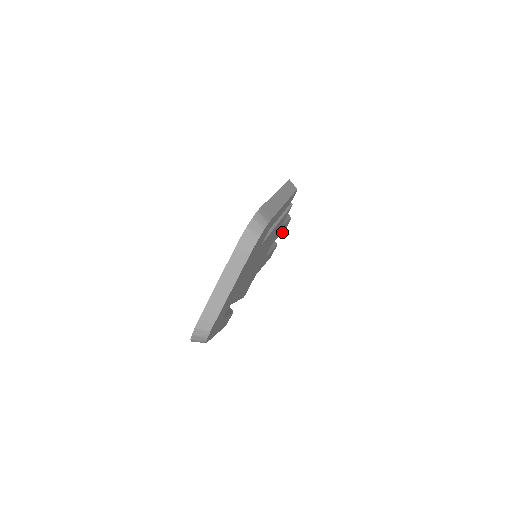
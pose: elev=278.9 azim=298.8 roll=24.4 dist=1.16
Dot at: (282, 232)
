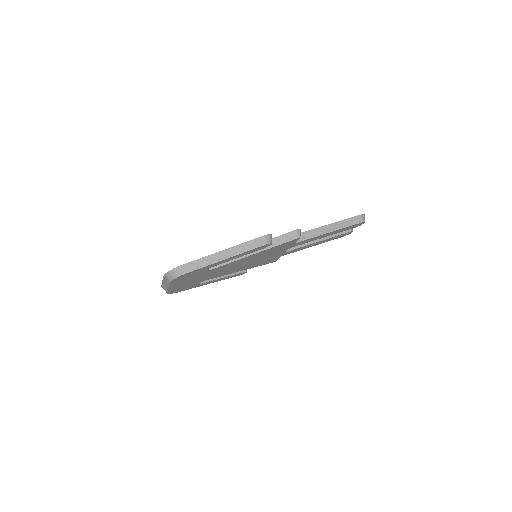
Dot at: (340, 231)
